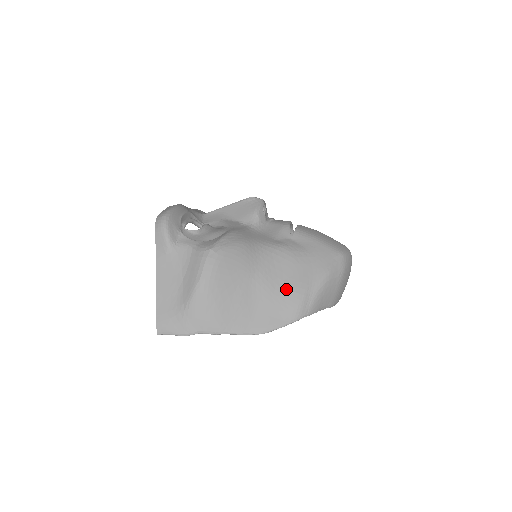
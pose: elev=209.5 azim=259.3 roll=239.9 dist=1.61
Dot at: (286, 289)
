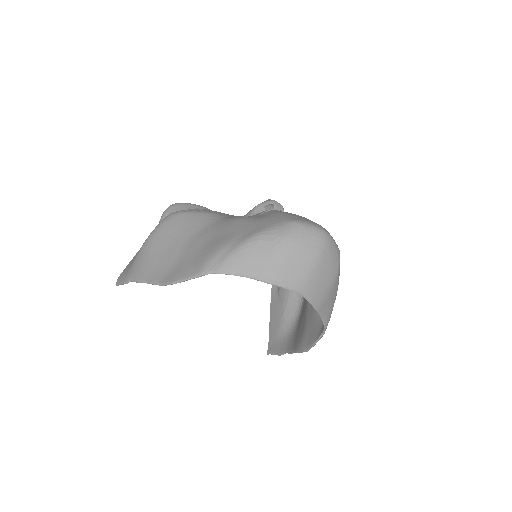
Dot at: (210, 245)
